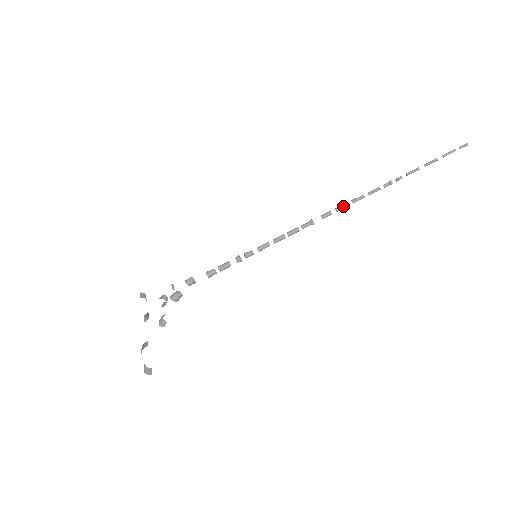
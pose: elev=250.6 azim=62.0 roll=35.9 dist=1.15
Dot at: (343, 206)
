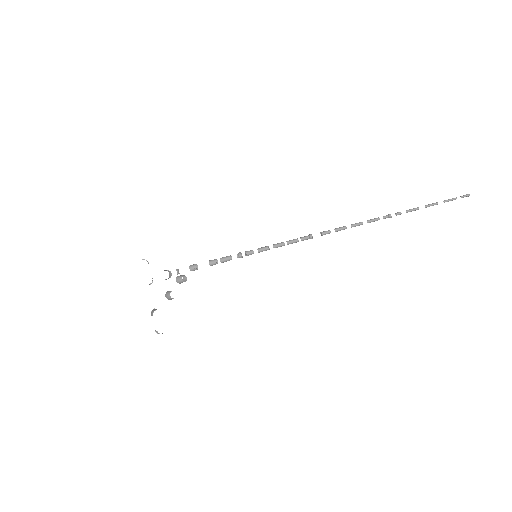
Dot at: (342, 229)
